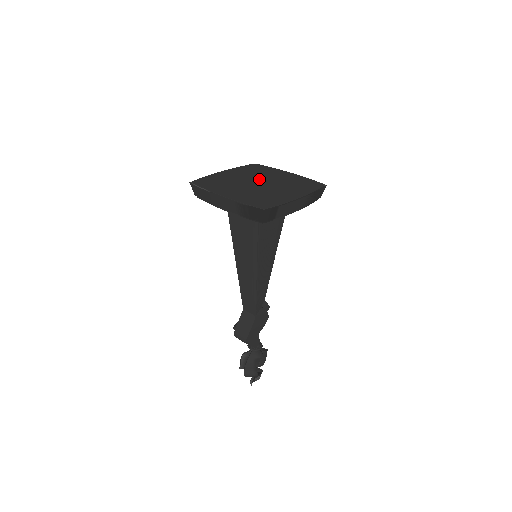
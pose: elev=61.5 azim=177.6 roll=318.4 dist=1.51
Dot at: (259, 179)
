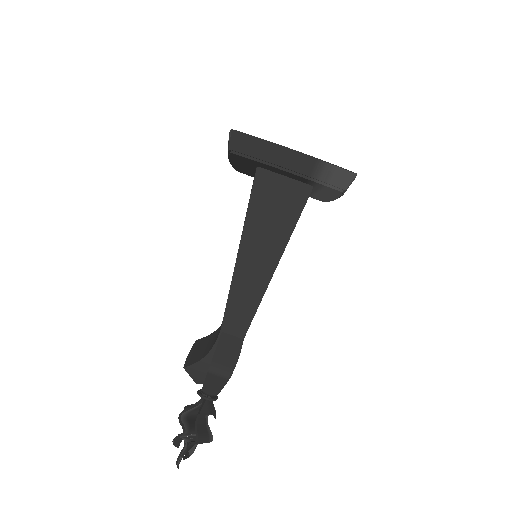
Dot at: occluded
